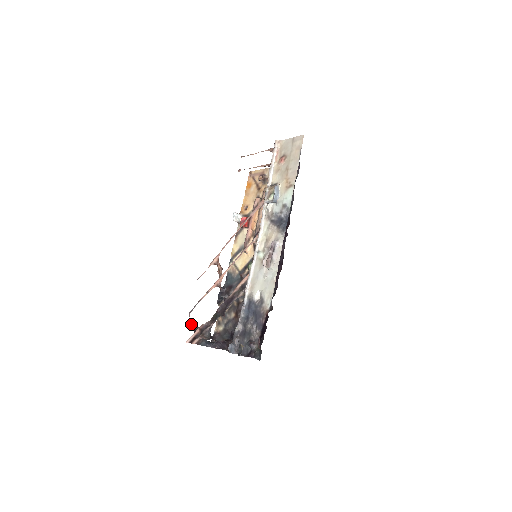
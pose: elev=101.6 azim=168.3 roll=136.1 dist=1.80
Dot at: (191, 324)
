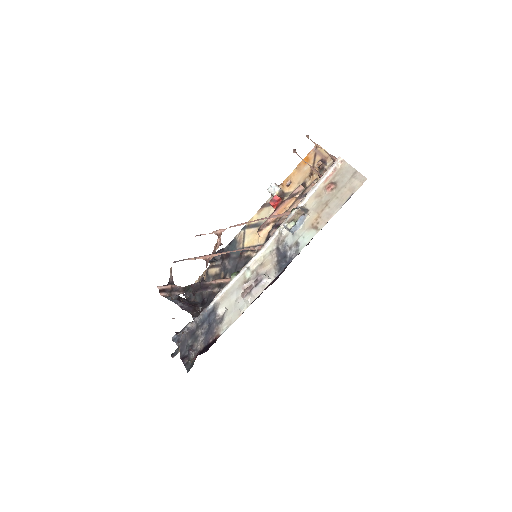
Dot at: (170, 273)
